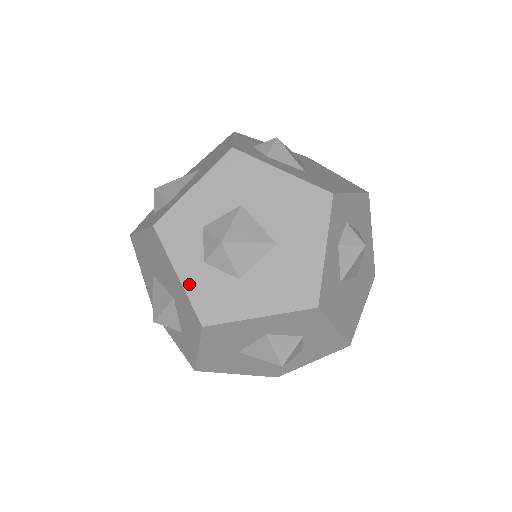
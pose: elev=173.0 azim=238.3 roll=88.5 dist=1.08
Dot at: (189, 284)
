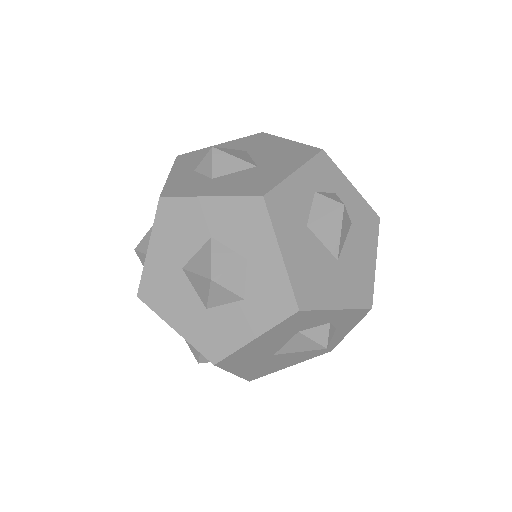
Dot at: (173, 178)
